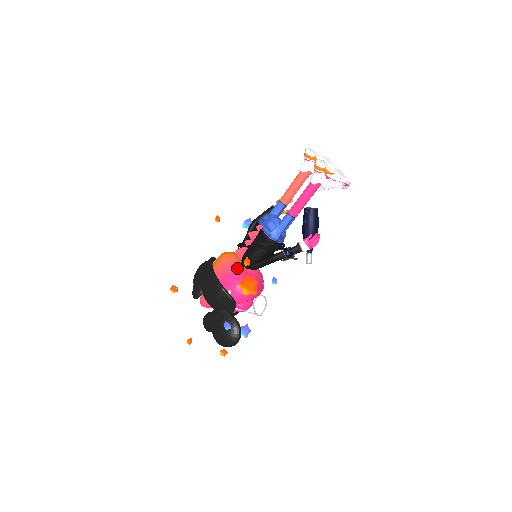
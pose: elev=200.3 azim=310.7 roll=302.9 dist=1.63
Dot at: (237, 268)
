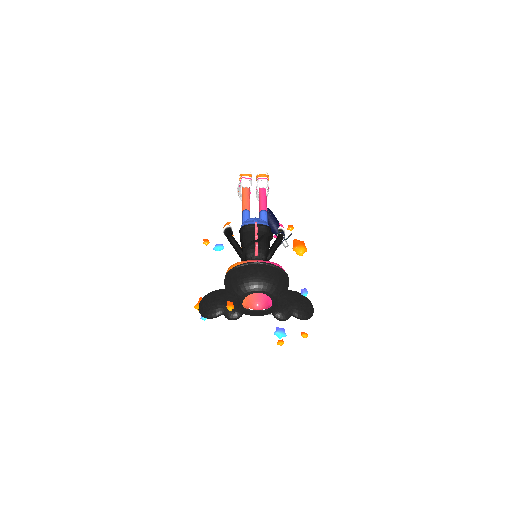
Dot at: occluded
